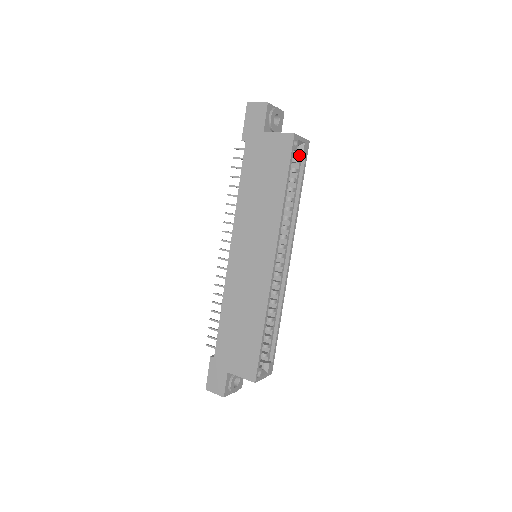
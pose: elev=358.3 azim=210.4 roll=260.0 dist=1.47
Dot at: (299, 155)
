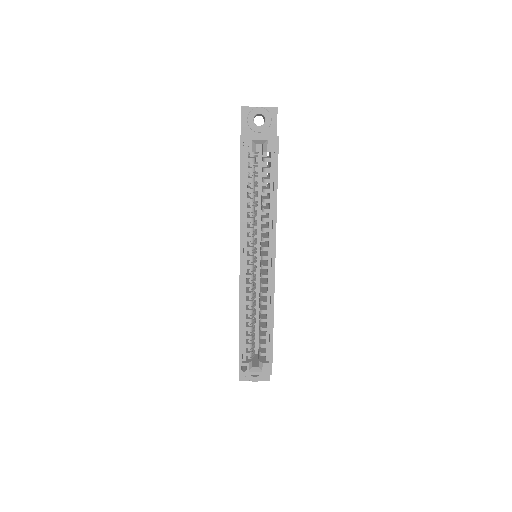
Dot at: (271, 153)
